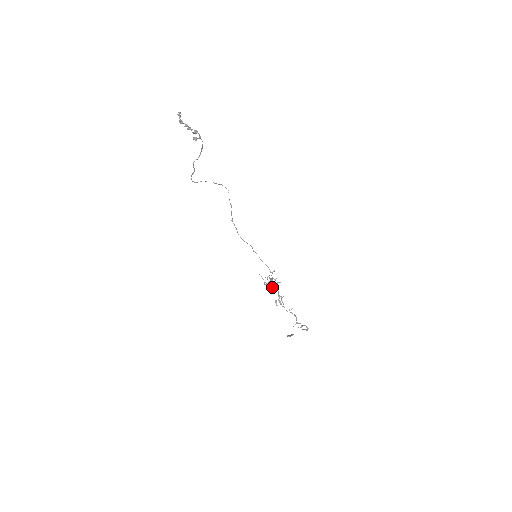
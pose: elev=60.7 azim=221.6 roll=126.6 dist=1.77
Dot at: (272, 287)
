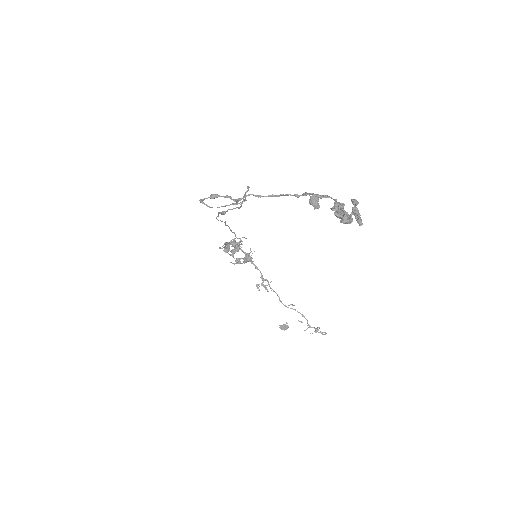
Dot at: (245, 262)
